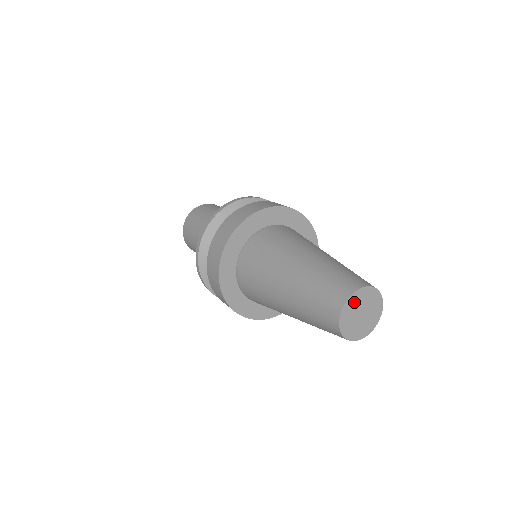
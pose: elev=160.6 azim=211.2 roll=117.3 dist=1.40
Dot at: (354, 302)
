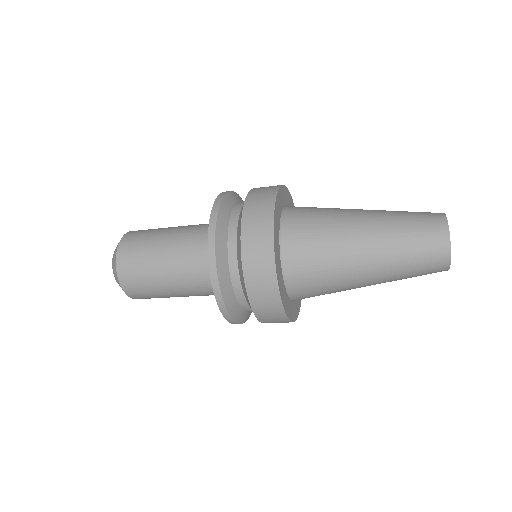
Dot at: occluded
